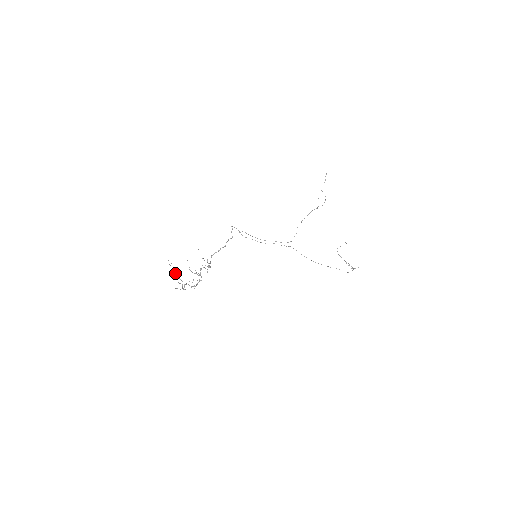
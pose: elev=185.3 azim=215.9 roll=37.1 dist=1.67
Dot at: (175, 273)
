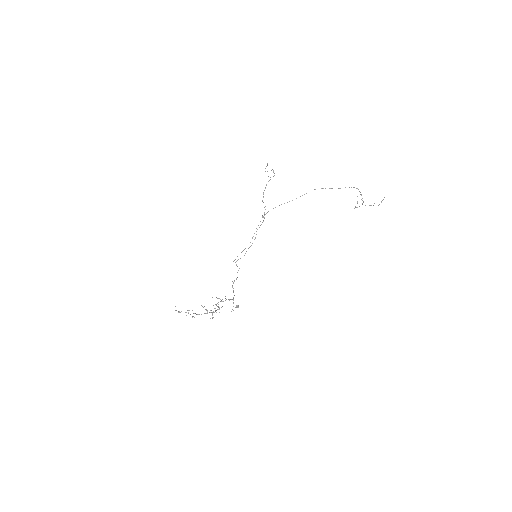
Dot at: occluded
